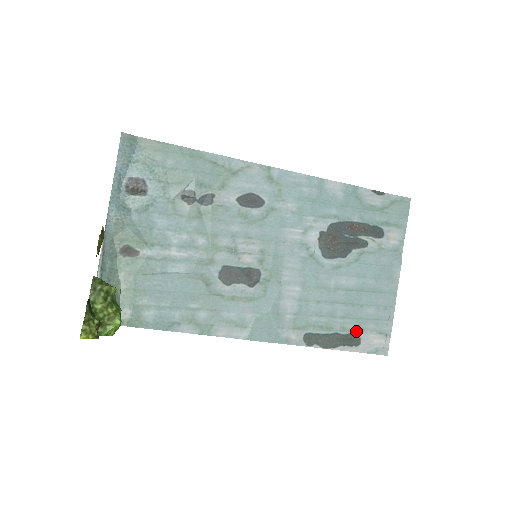
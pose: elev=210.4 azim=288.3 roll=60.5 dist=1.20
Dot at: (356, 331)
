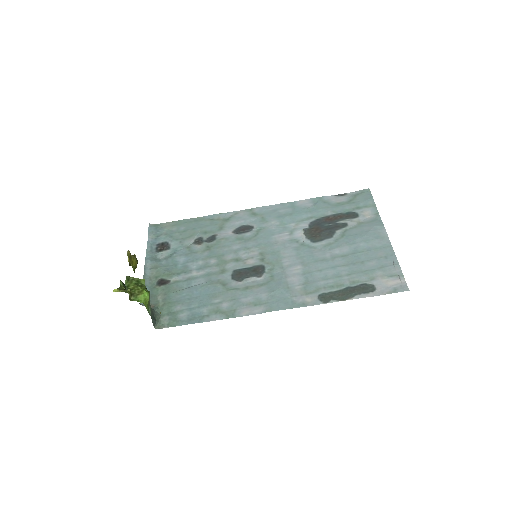
Dot at: (366, 281)
